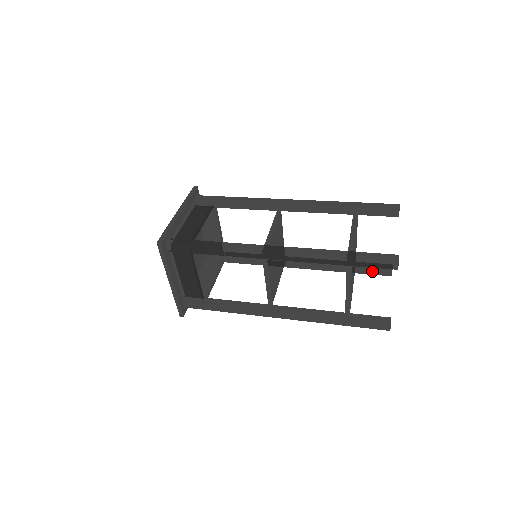
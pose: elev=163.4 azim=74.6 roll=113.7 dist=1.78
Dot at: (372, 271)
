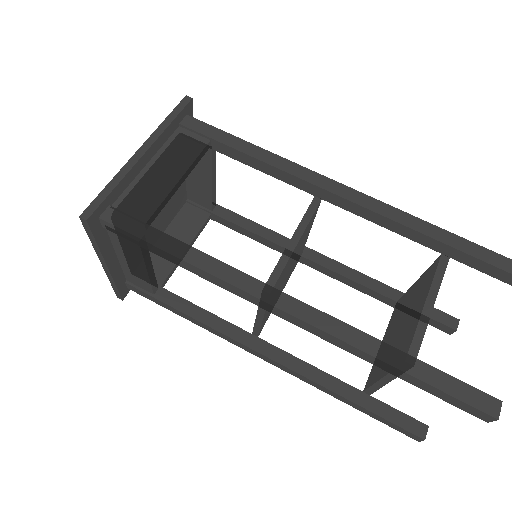
Dot at: occluded
